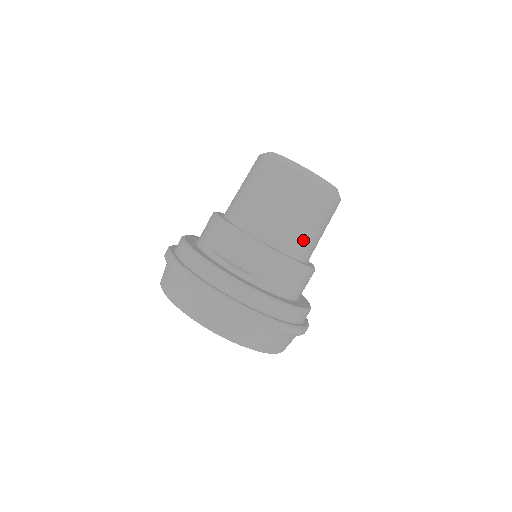
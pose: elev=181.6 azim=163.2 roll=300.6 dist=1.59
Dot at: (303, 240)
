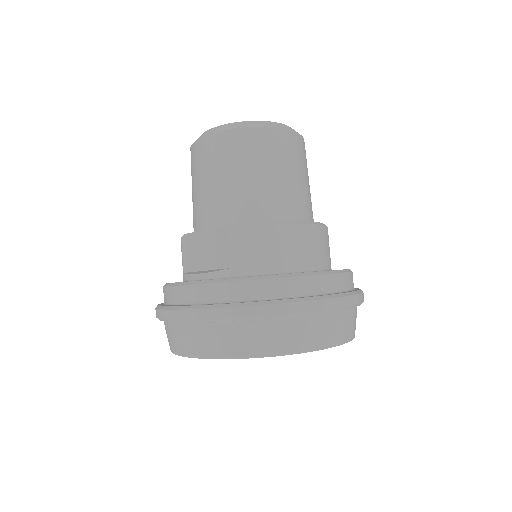
Dot at: (264, 197)
